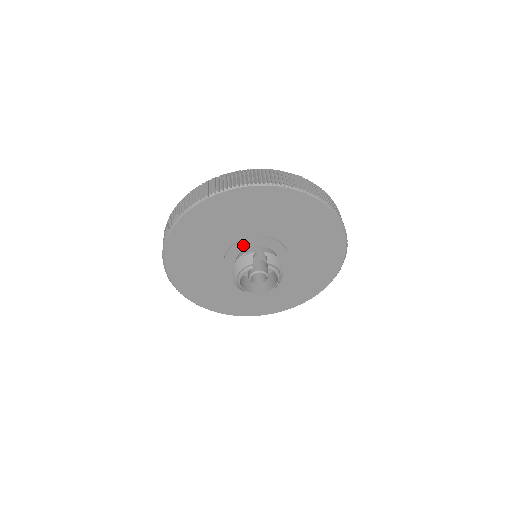
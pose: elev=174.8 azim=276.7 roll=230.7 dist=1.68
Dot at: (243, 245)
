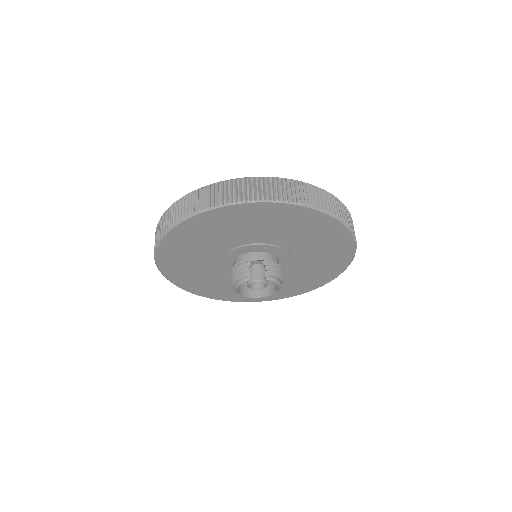
Dot at: (239, 251)
